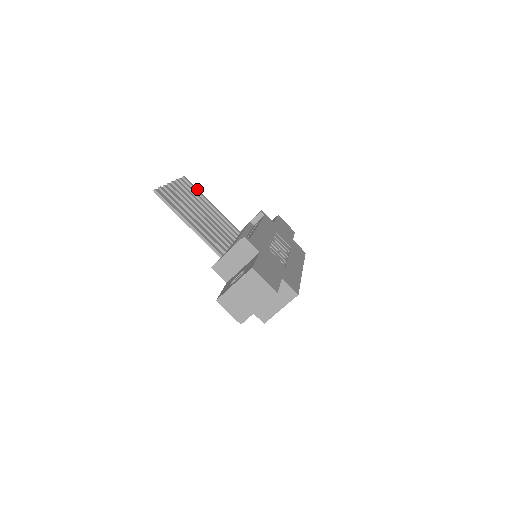
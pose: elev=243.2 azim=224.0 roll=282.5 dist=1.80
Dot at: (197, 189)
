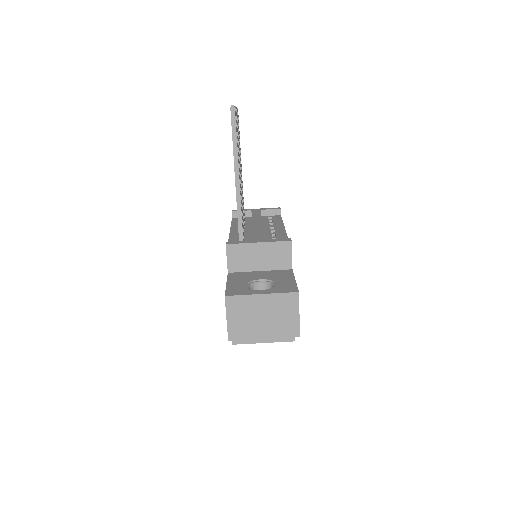
Dot at: occluded
